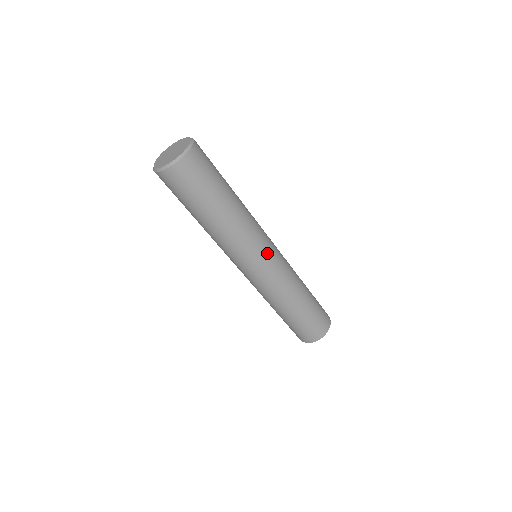
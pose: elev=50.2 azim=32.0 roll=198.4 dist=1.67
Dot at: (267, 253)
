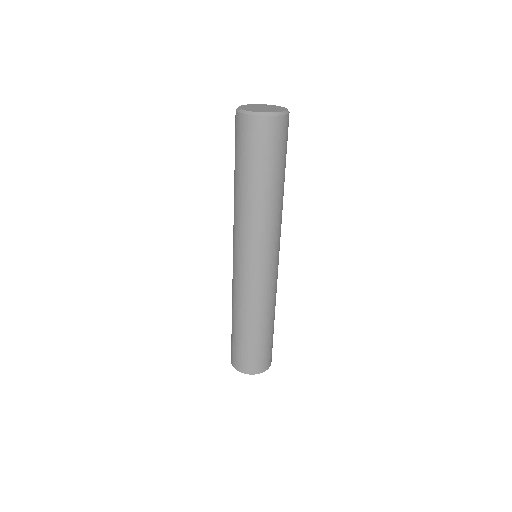
Dot at: occluded
